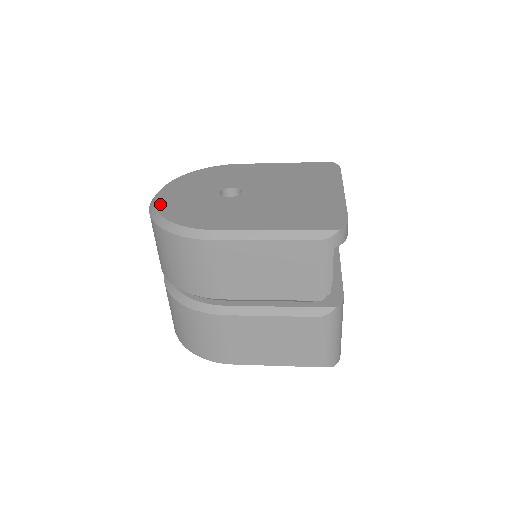
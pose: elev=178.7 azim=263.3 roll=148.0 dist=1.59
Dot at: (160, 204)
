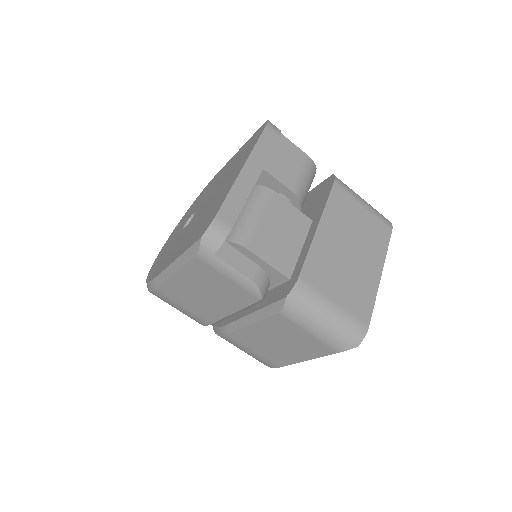
Dot at: (155, 260)
